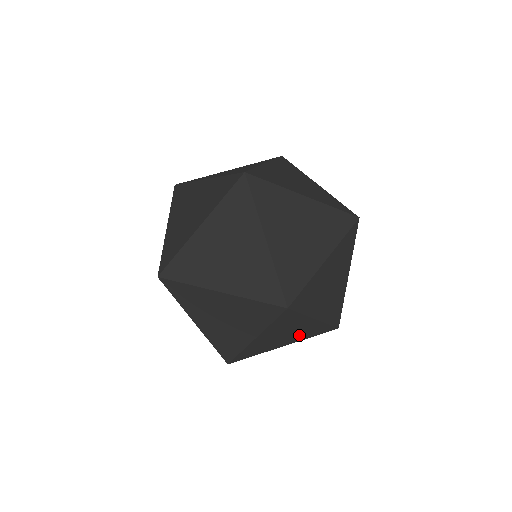
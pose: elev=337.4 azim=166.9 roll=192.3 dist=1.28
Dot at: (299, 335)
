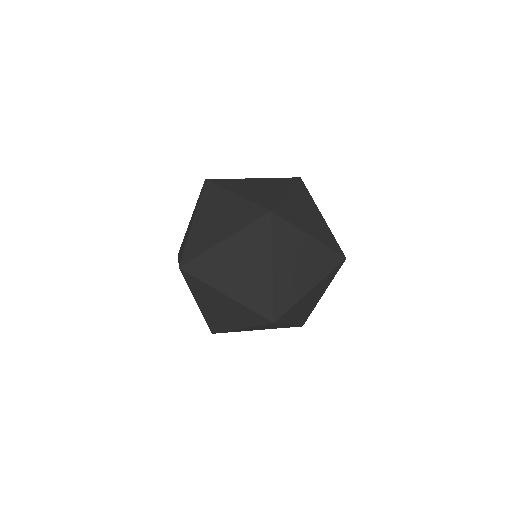
Dot at: occluded
